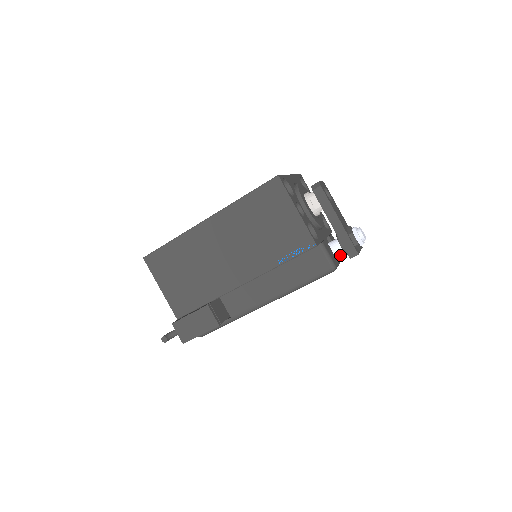
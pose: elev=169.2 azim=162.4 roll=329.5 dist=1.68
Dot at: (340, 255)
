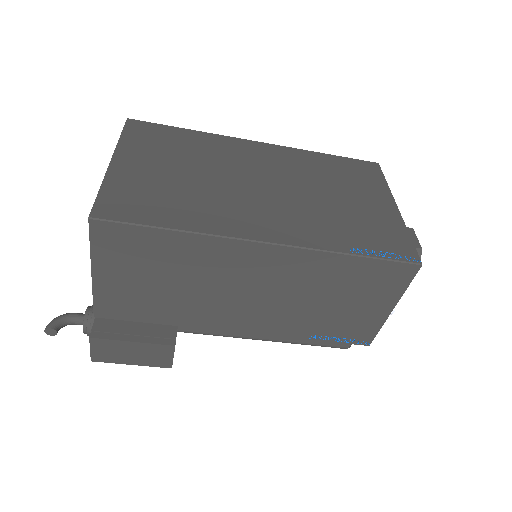
Dot at: occluded
